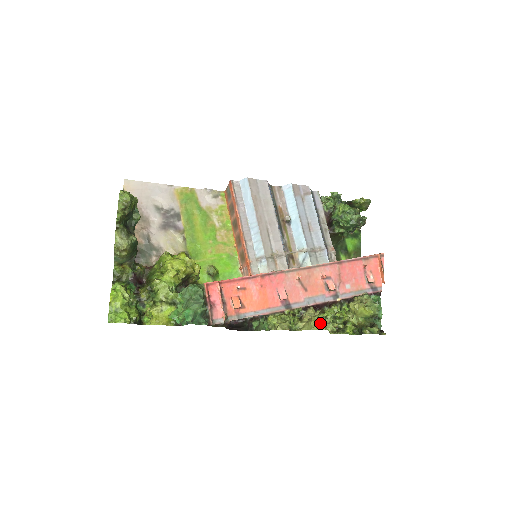
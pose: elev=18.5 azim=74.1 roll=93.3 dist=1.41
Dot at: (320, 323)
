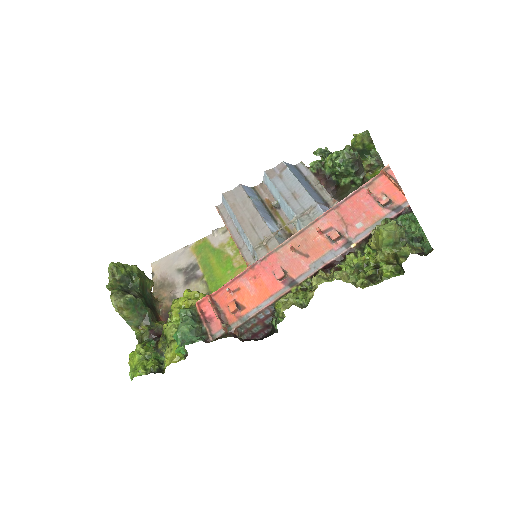
Dot at: (318, 278)
